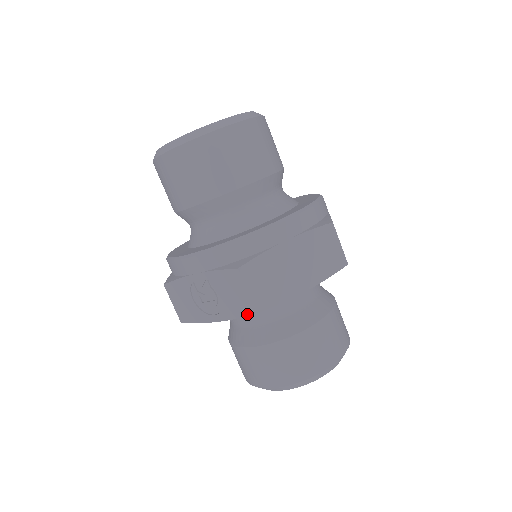
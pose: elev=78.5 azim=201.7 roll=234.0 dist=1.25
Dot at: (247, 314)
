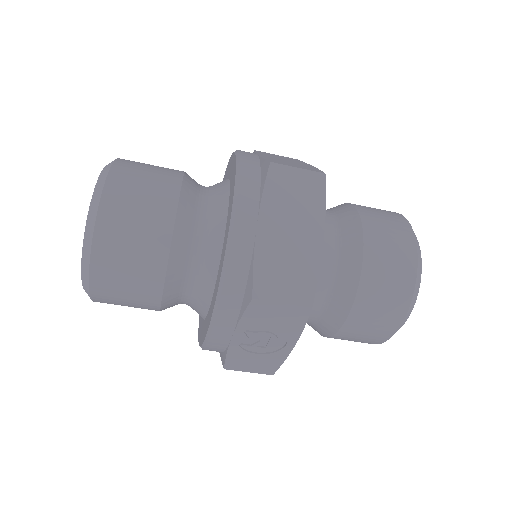
Dot at: (306, 317)
